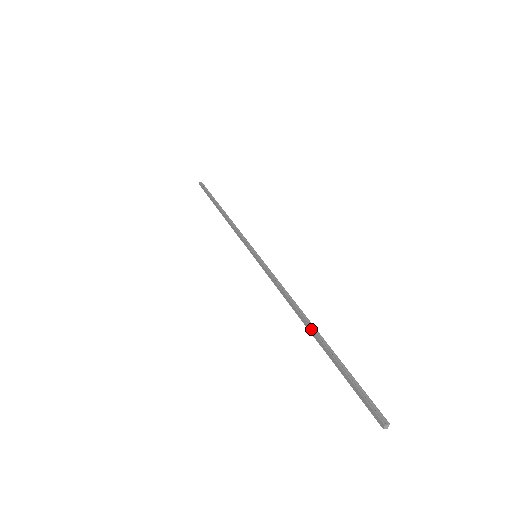
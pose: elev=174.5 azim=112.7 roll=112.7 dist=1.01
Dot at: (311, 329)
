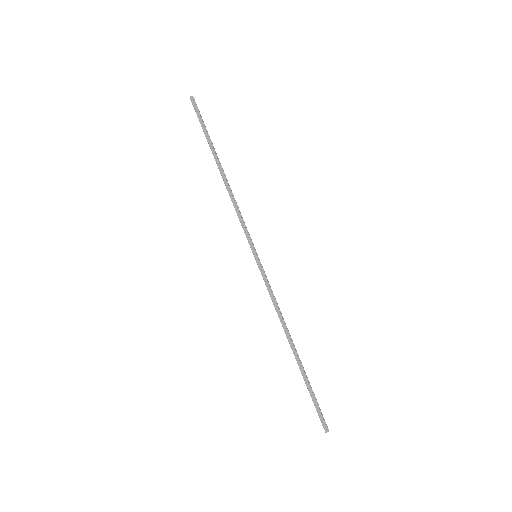
Dot at: (296, 353)
